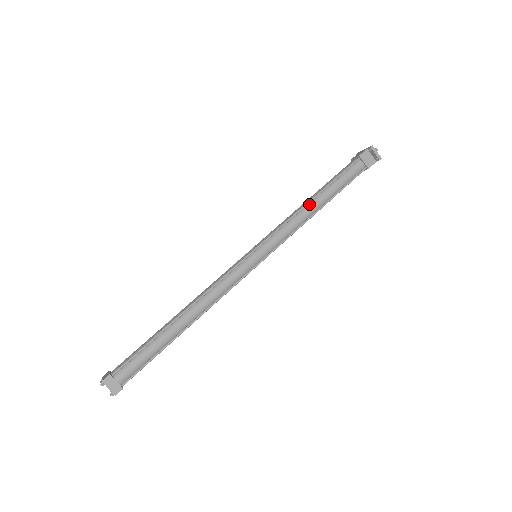
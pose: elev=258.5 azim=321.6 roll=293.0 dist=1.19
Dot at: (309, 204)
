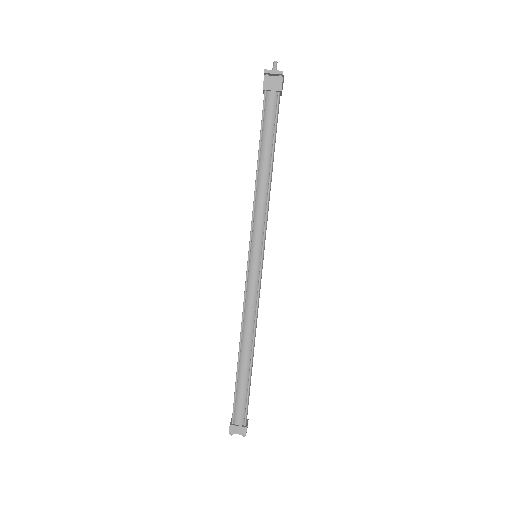
Dot at: (258, 176)
